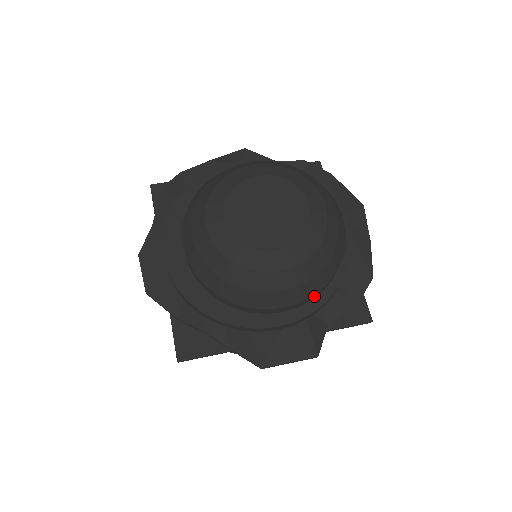
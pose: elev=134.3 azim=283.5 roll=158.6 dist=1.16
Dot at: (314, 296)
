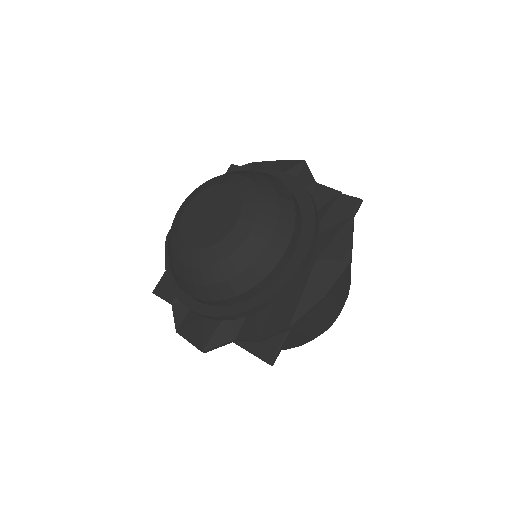
Dot at: (215, 303)
